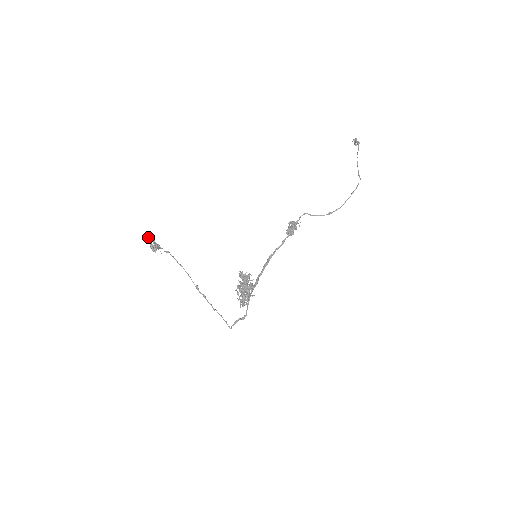
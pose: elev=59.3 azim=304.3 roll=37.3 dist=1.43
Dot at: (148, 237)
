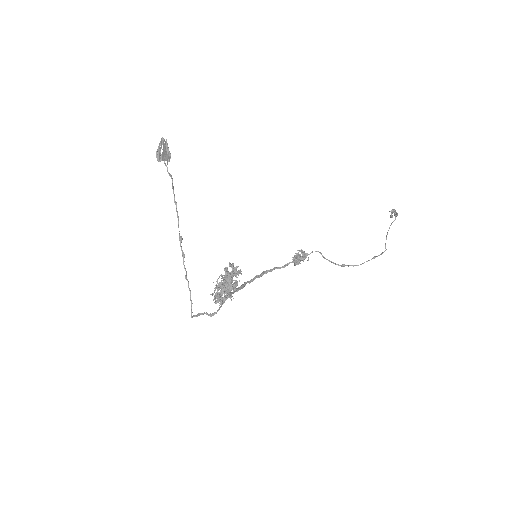
Dot at: (162, 138)
